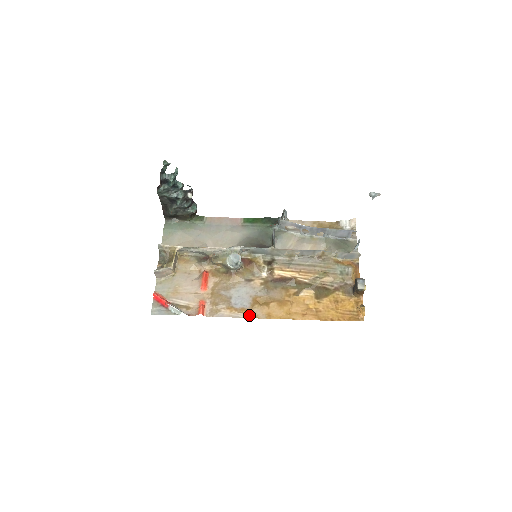
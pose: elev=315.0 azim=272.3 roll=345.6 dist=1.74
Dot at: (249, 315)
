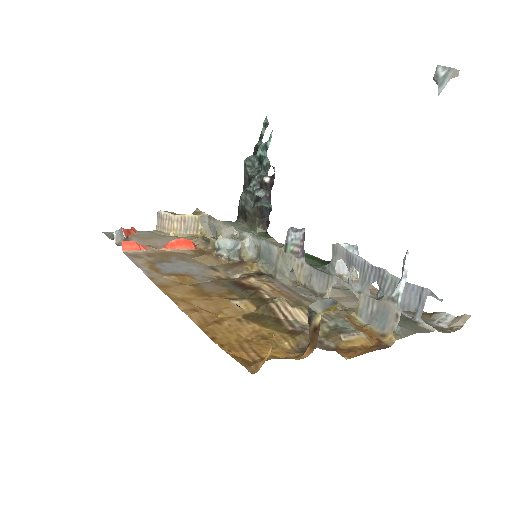
Dot at: (150, 273)
